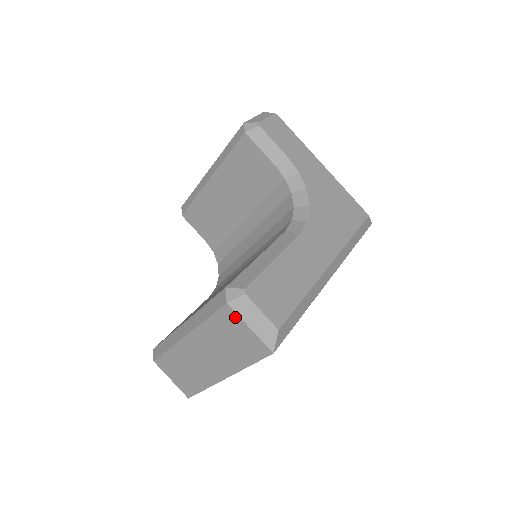
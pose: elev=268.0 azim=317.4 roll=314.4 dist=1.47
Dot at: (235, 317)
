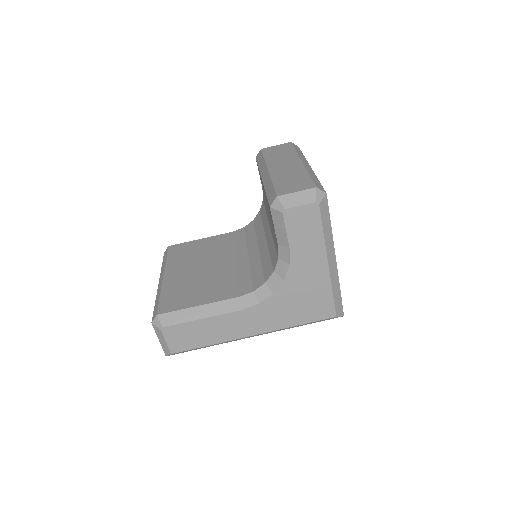
Dot at: occluded
